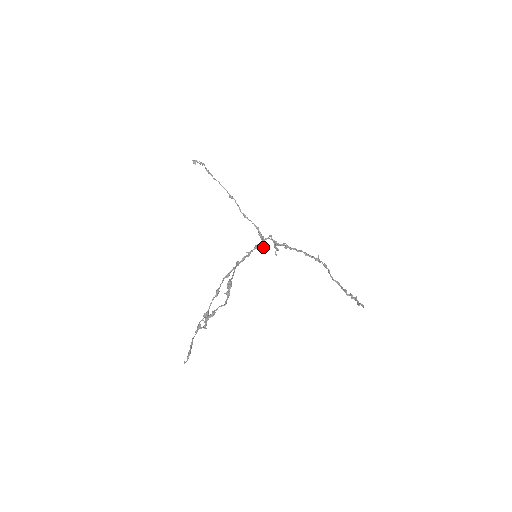
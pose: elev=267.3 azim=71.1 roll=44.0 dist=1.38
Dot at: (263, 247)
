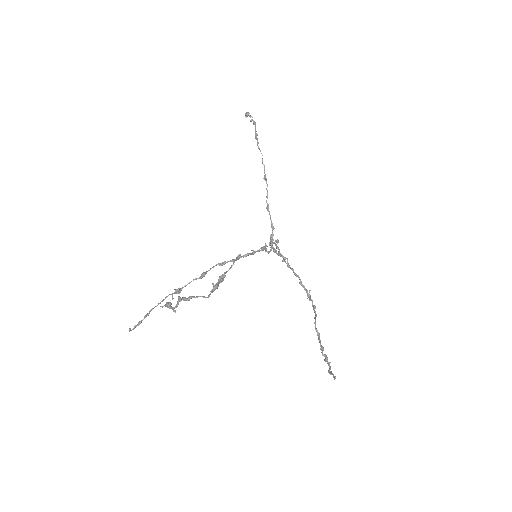
Dot at: (269, 252)
